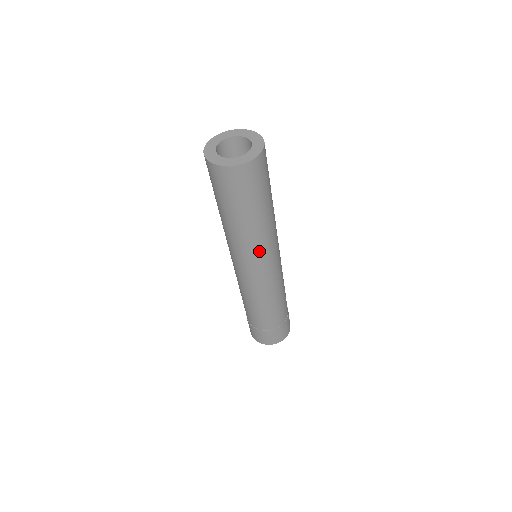
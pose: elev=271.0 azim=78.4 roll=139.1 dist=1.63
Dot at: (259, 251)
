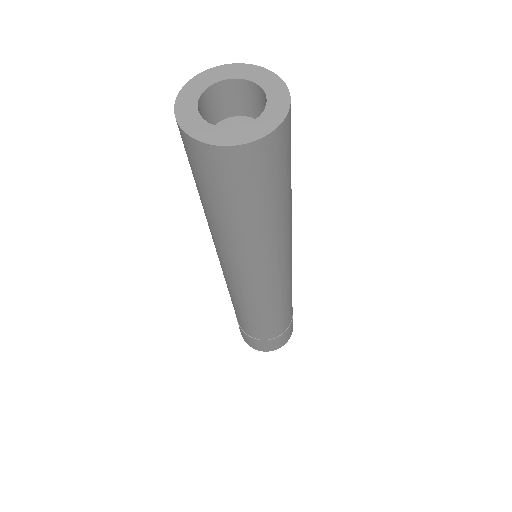
Dot at: (262, 263)
